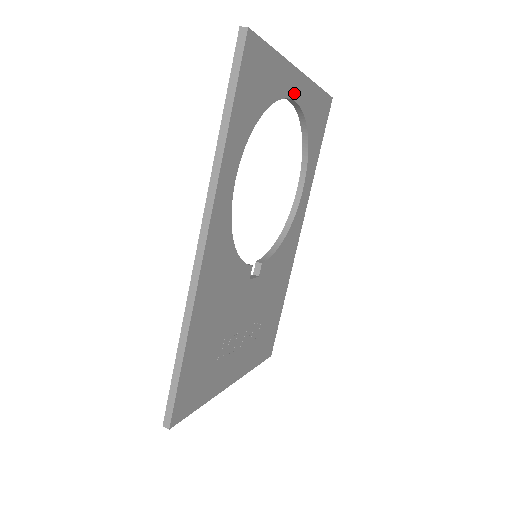
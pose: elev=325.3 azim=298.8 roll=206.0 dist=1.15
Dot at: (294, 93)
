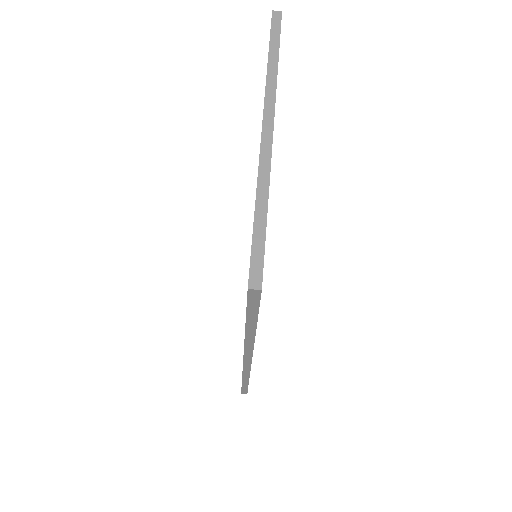
Dot at: occluded
